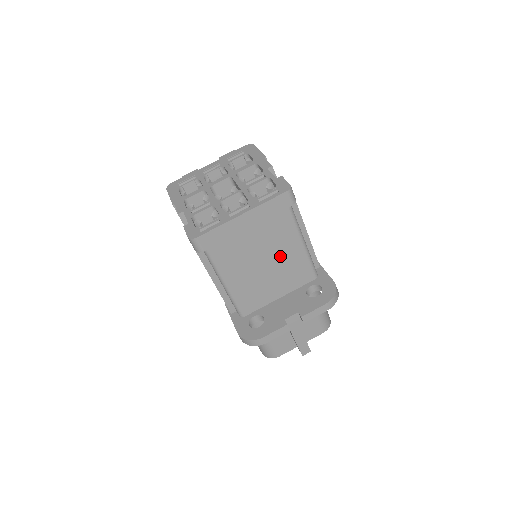
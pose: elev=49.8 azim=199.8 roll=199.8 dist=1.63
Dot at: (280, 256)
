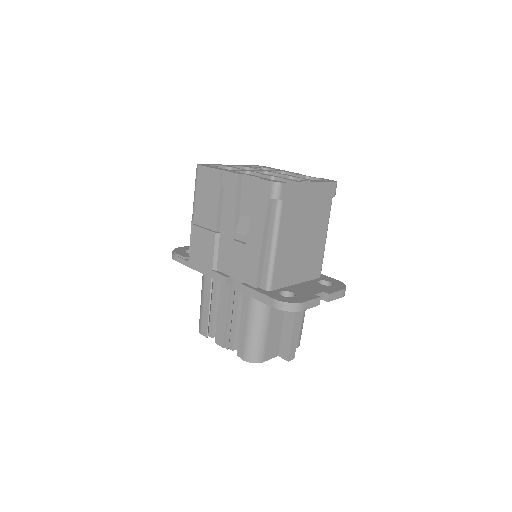
Dot at: (313, 239)
